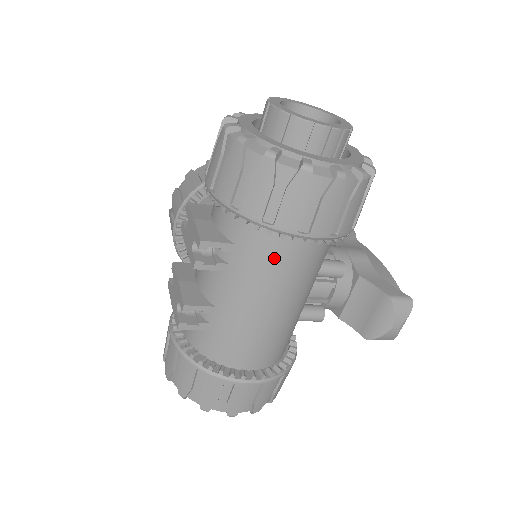
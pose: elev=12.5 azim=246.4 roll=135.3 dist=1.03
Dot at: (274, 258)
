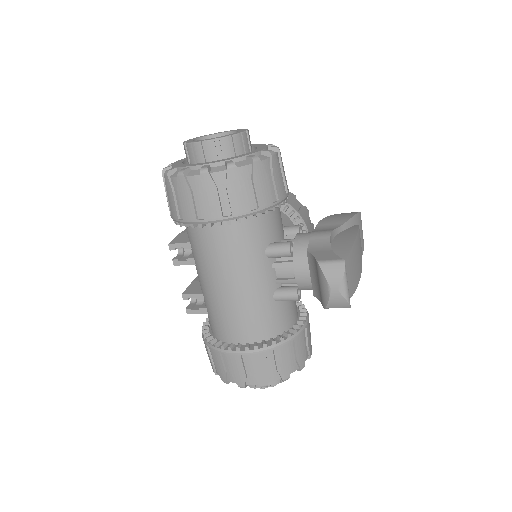
Dot at: (206, 245)
